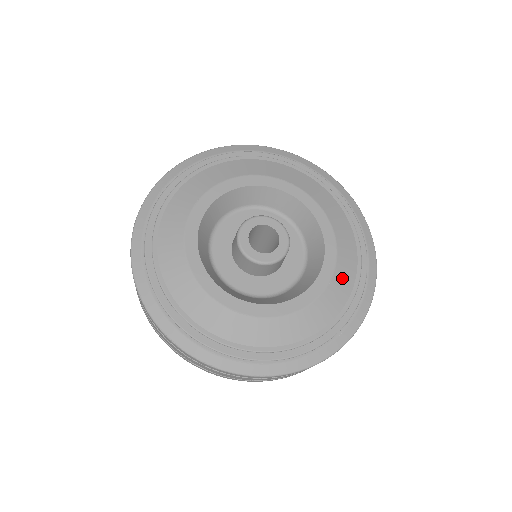
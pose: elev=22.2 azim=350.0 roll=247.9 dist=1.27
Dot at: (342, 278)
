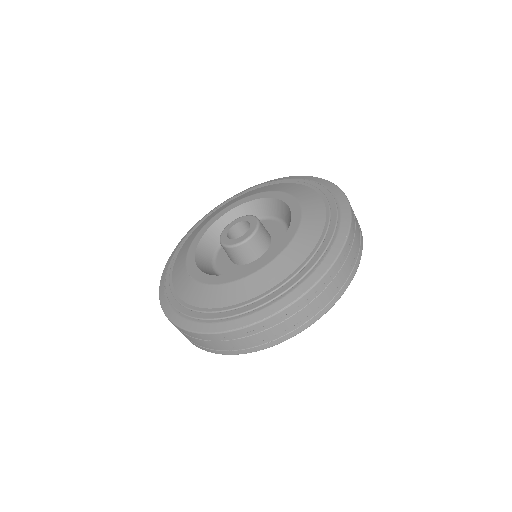
Dot at: (294, 190)
